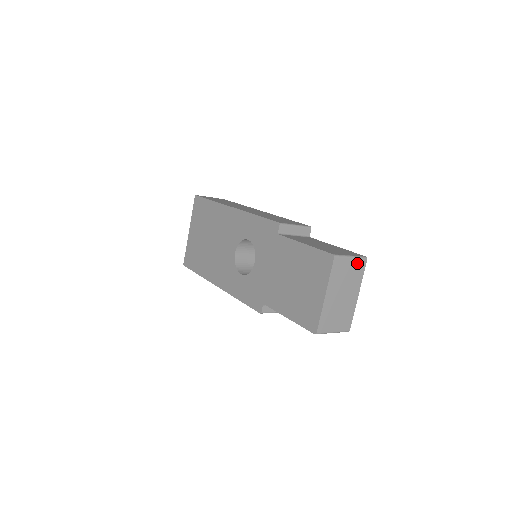
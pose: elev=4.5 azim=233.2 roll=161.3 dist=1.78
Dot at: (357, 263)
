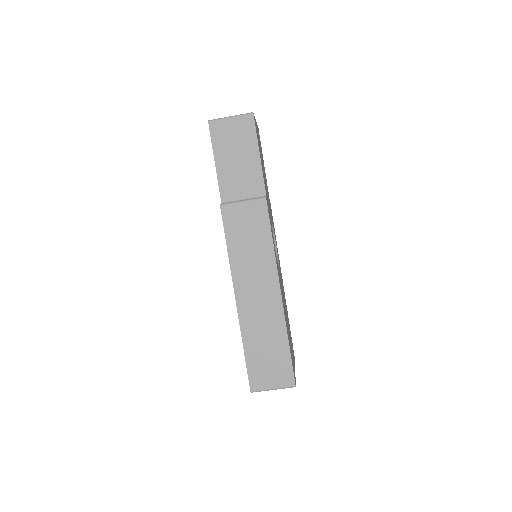
Dot at: occluded
